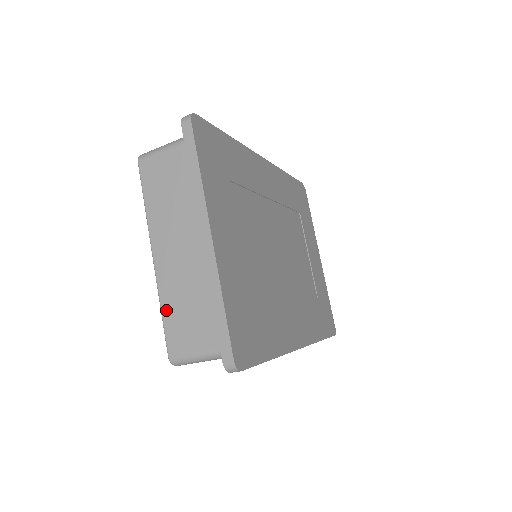
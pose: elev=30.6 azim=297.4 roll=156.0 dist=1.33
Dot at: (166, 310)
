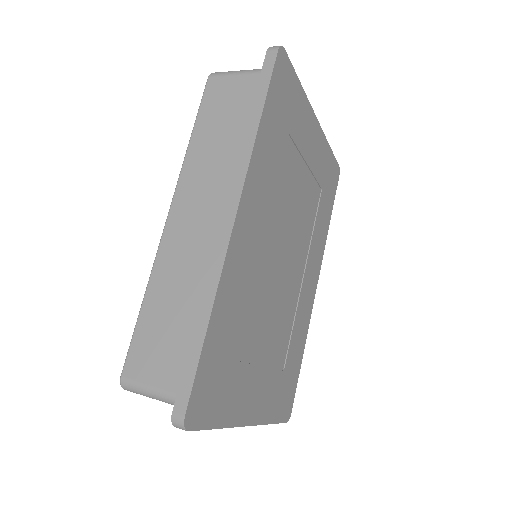
Dot at: occluded
